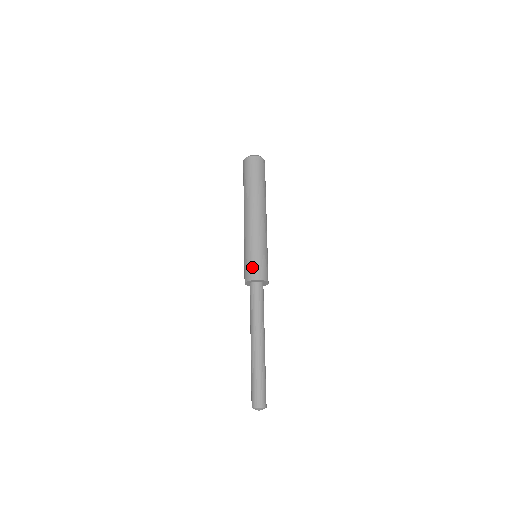
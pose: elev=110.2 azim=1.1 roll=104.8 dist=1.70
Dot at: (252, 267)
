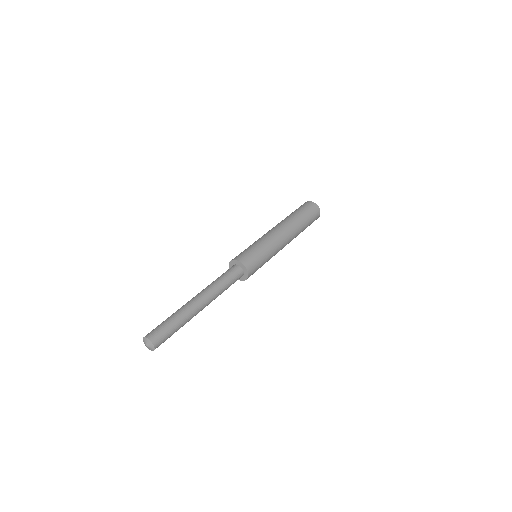
Dot at: (239, 254)
